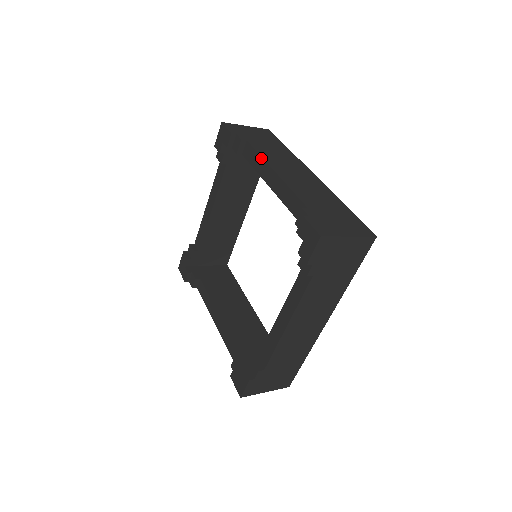
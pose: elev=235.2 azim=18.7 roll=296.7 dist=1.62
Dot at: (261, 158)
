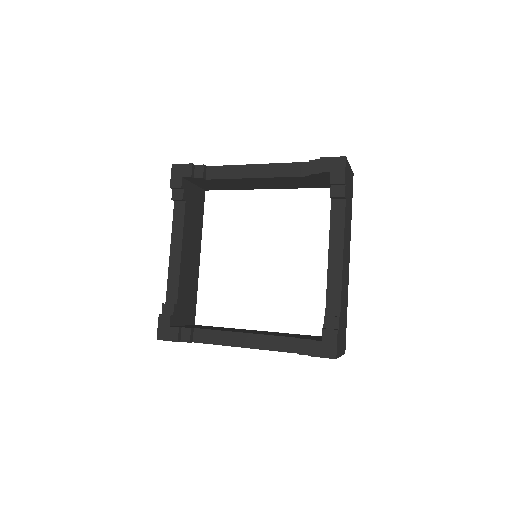
Dot at: (234, 166)
